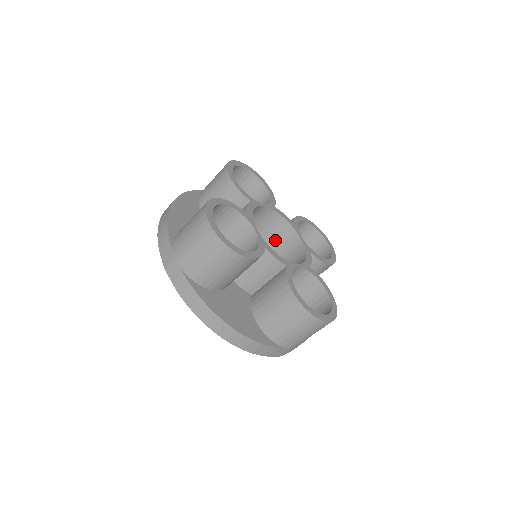
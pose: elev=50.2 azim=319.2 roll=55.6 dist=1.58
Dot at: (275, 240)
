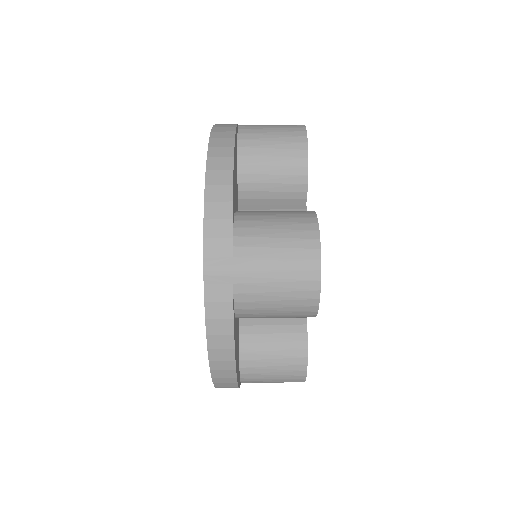
Dot at: occluded
